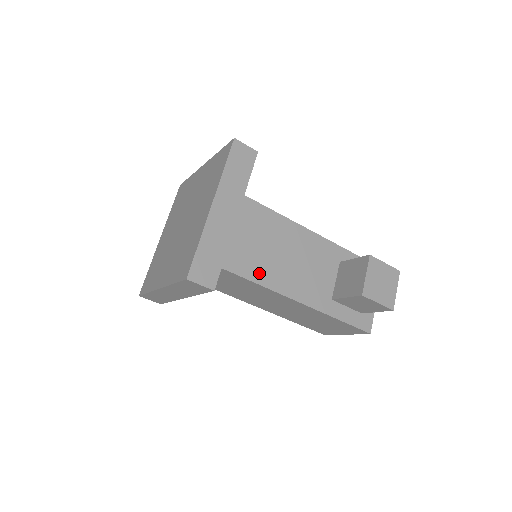
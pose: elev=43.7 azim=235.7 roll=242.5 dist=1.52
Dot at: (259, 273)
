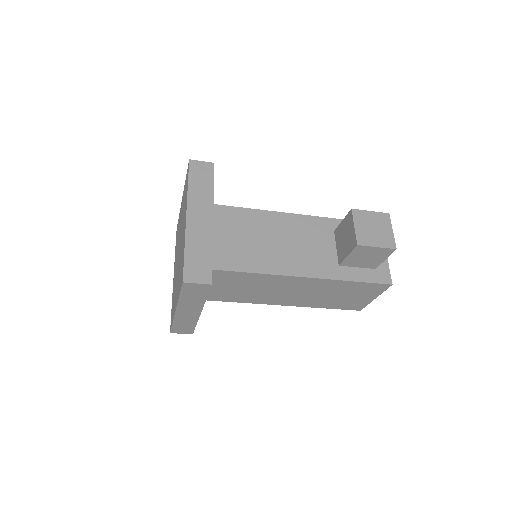
Dot at: (257, 264)
